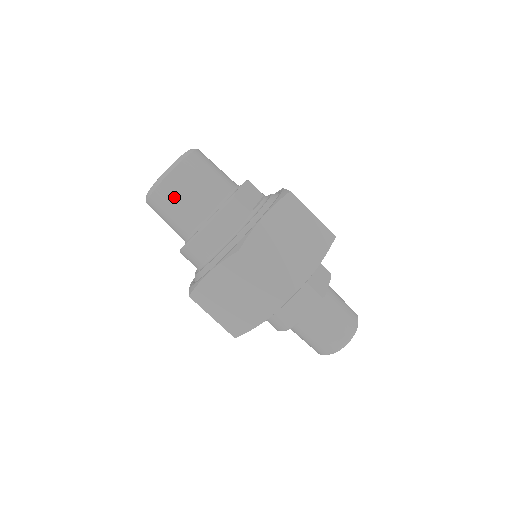
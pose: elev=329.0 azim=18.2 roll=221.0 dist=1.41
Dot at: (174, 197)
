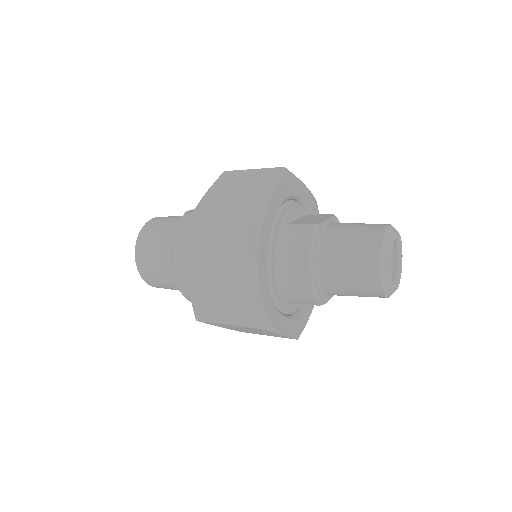
Dot at: (148, 252)
